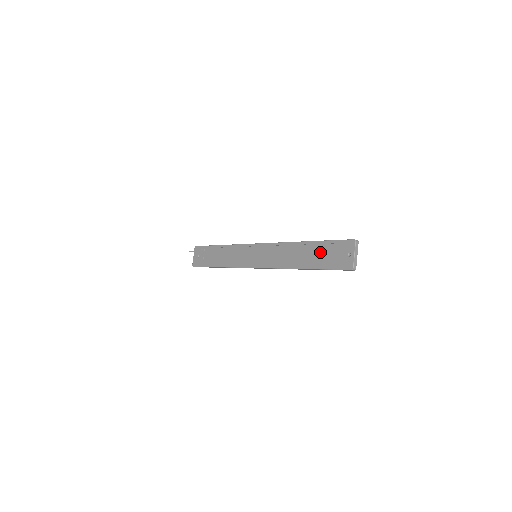
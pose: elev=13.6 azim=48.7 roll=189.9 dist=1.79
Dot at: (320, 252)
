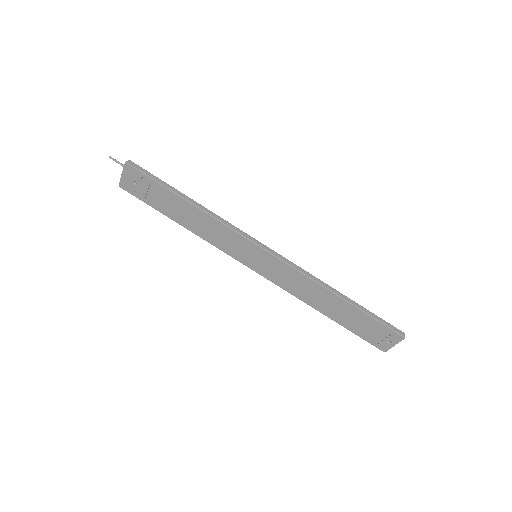
Dot at: (356, 318)
